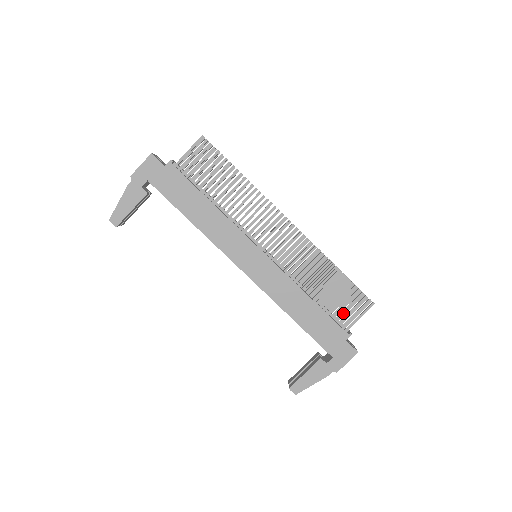
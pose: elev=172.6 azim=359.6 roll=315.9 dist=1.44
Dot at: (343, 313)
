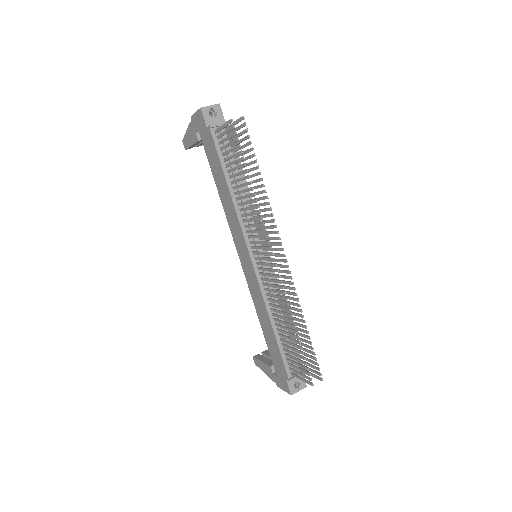
Dot at: (292, 362)
